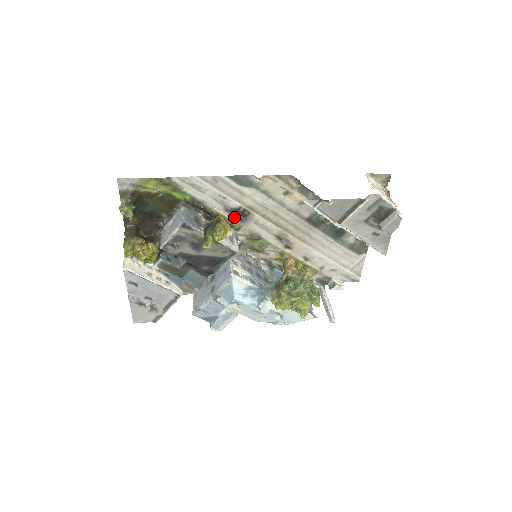
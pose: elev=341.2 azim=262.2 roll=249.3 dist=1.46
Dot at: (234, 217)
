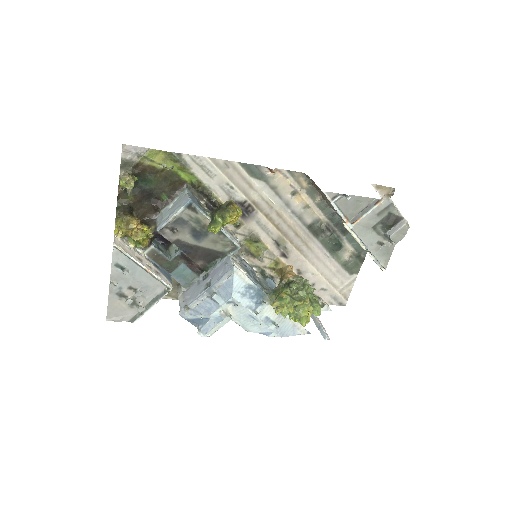
Dot at: occluded
